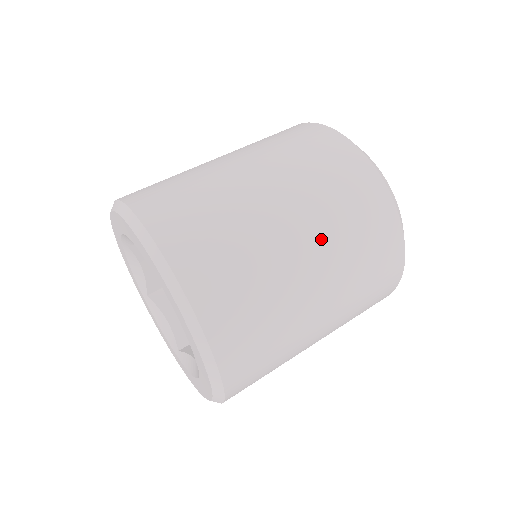
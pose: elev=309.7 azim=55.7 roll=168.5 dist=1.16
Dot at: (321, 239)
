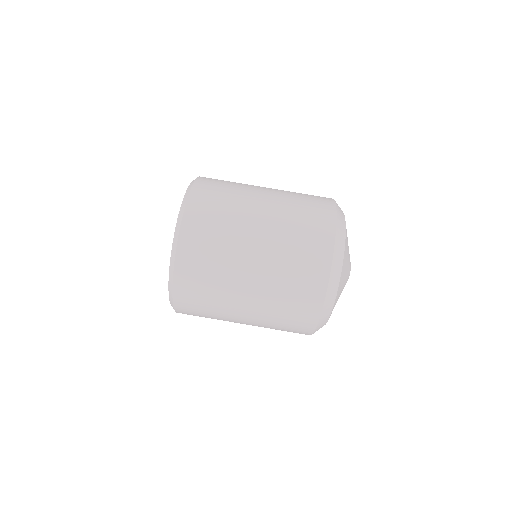
Dot at: (257, 321)
